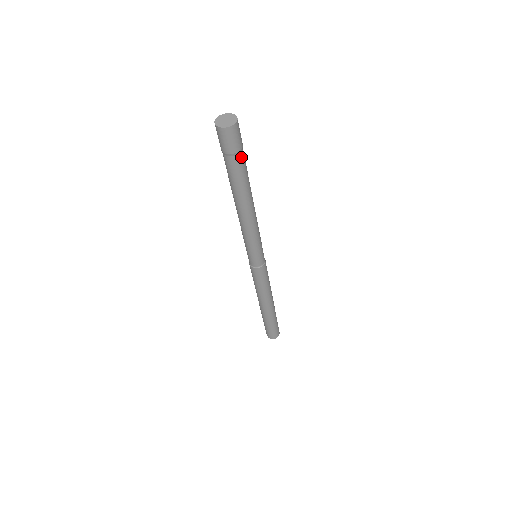
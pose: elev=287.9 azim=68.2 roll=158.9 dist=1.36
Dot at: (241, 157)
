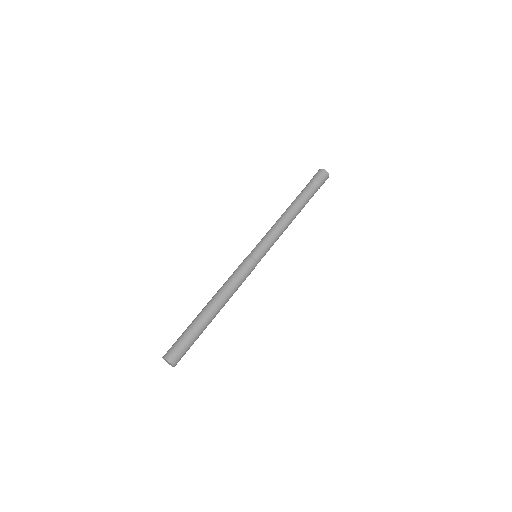
Dot at: (314, 186)
